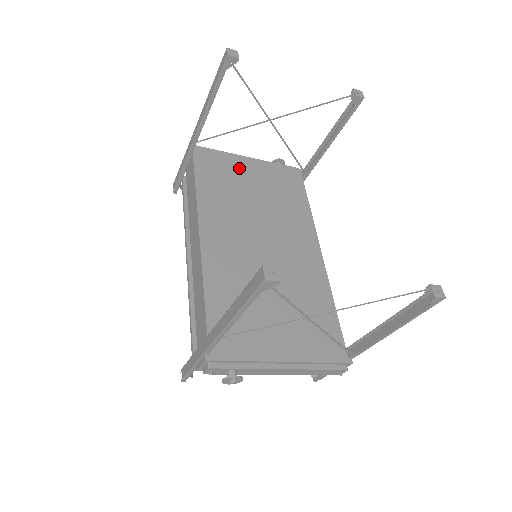
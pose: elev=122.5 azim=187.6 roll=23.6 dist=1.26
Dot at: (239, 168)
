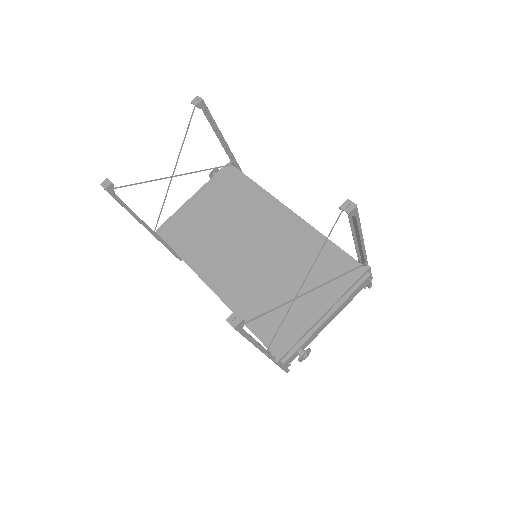
Dot at: (193, 213)
